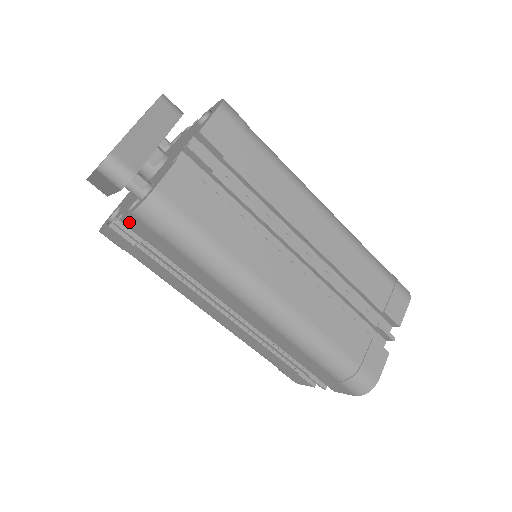
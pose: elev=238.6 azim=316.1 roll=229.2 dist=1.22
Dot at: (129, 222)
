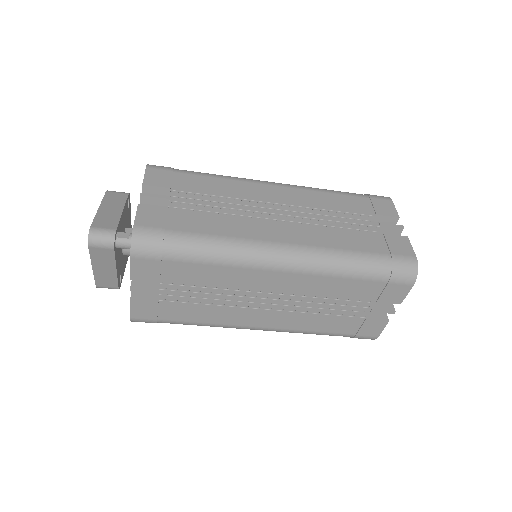
Dot at: (136, 272)
